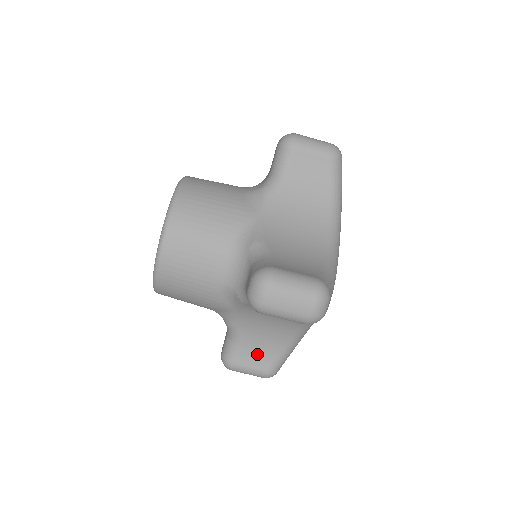
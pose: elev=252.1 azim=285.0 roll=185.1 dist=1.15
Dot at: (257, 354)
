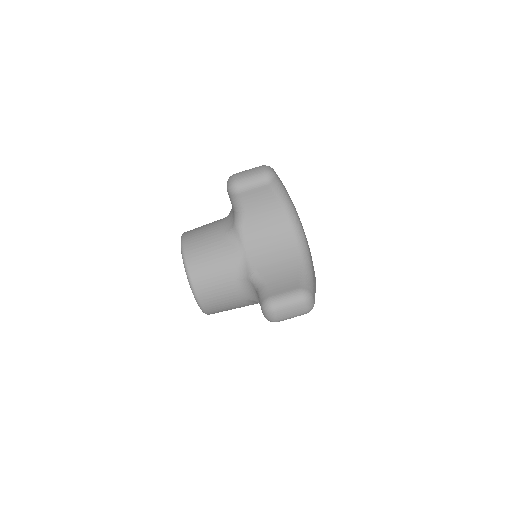
Dot at: occluded
